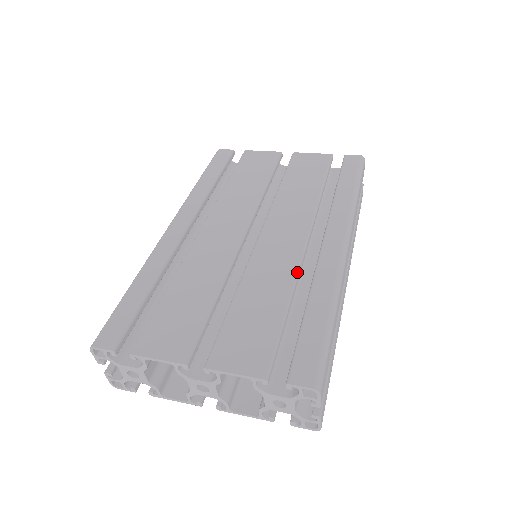
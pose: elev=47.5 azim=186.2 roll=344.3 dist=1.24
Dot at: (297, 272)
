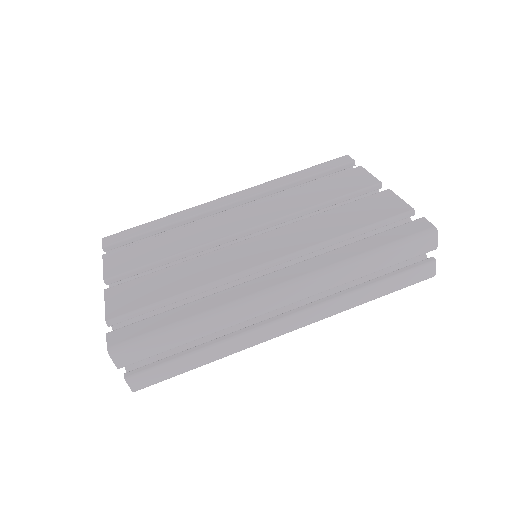
Dot at: (220, 279)
